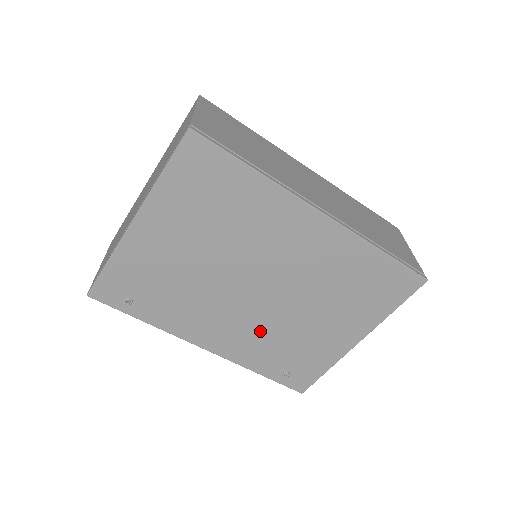
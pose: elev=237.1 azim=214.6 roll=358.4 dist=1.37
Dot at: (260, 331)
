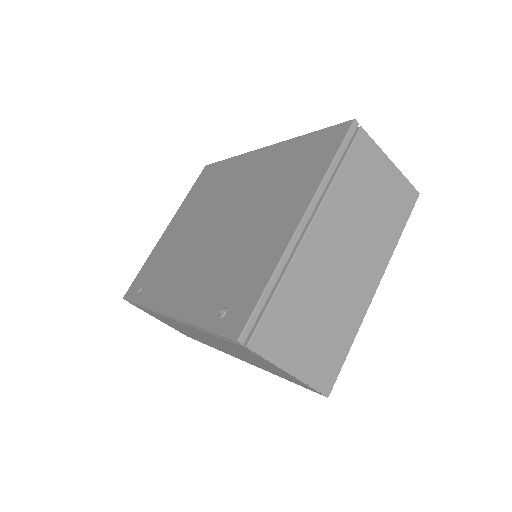
Dot at: (210, 266)
